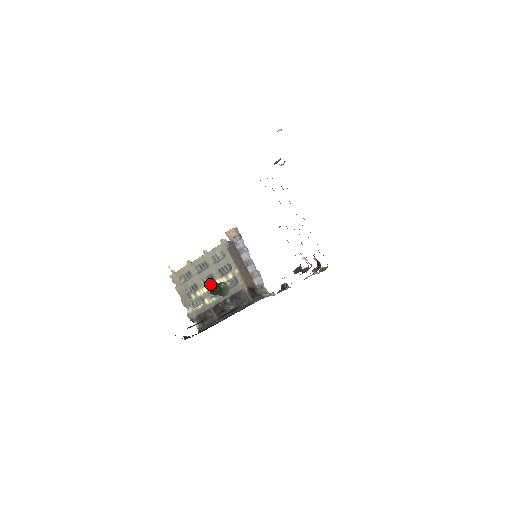
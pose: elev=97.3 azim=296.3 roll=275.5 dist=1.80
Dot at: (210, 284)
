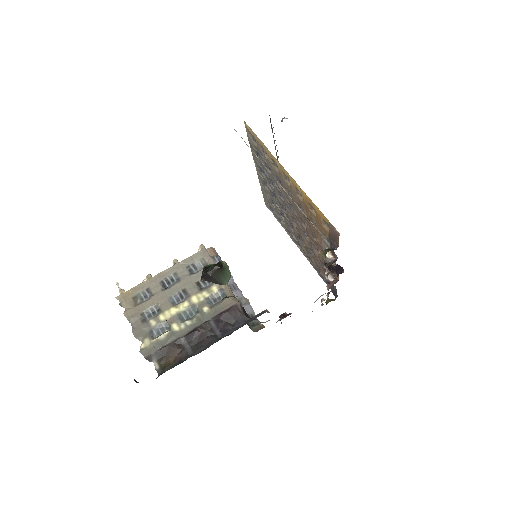
Dot at: (182, 302)
